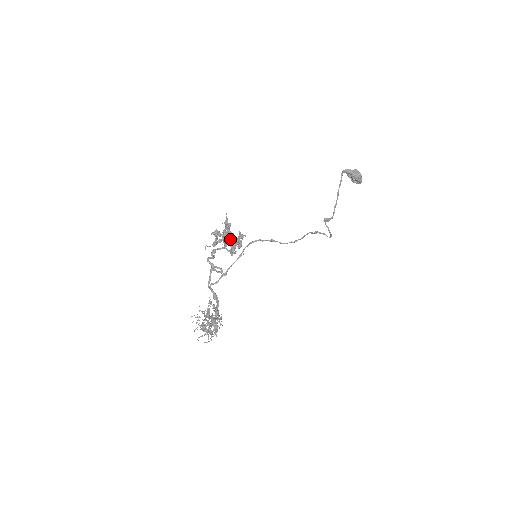
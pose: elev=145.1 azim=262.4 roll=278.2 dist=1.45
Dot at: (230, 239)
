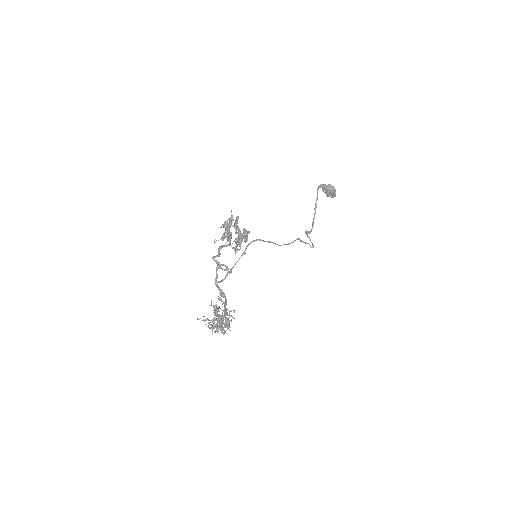
Dot at: (237, 233)
